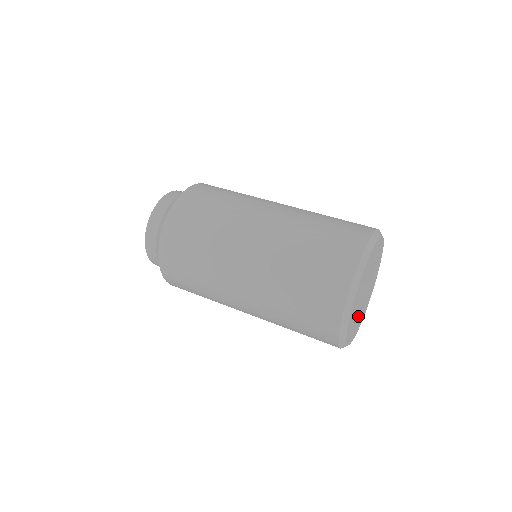
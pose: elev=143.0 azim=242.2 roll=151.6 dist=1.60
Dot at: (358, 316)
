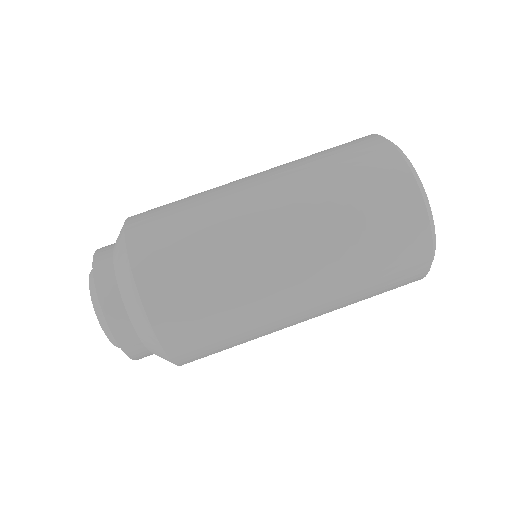
Dot at: occluded
